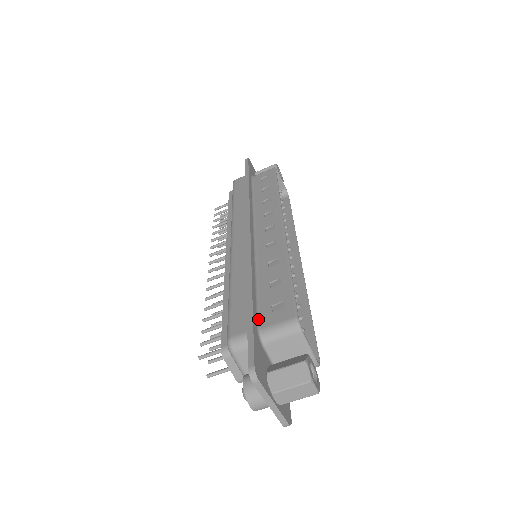
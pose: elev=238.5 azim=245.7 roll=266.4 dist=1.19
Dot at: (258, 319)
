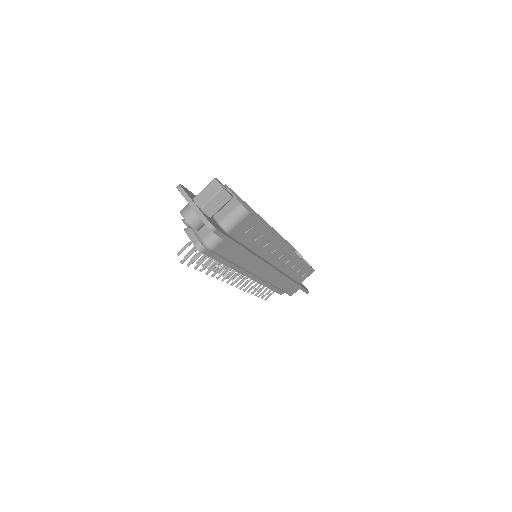
Dot at: occluded
